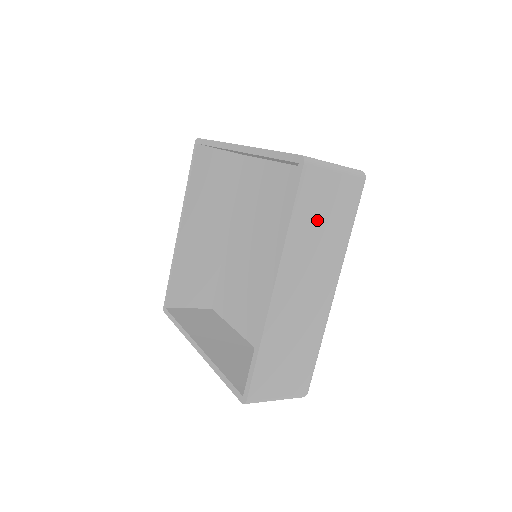
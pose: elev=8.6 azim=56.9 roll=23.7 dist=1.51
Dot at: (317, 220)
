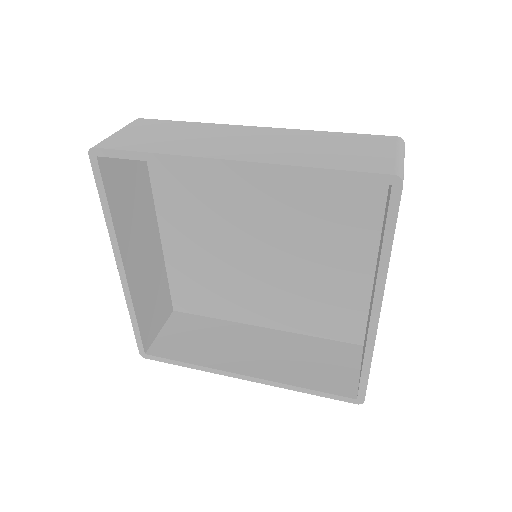
Dot at: occluded
